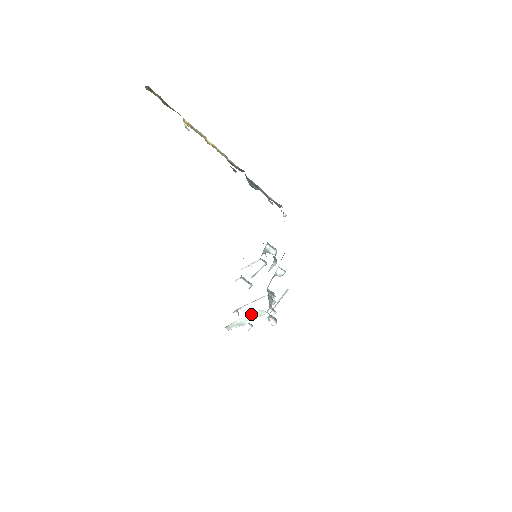
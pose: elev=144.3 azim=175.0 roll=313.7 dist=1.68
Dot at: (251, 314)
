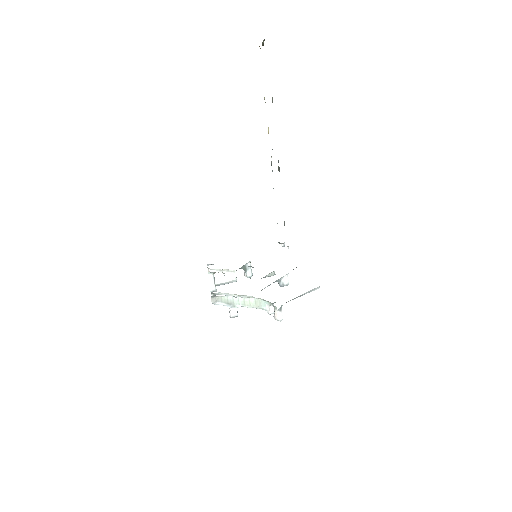
Dot at: (249, 299)
